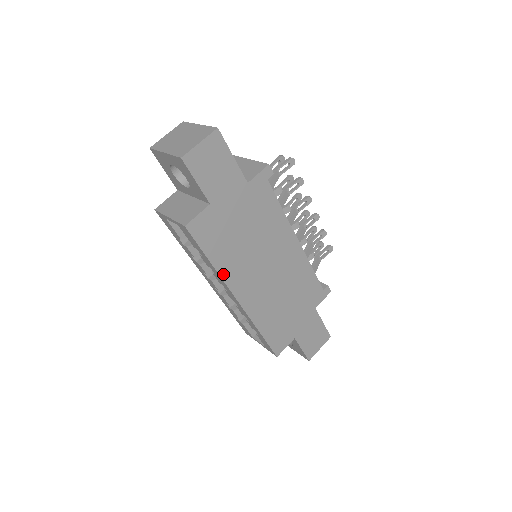
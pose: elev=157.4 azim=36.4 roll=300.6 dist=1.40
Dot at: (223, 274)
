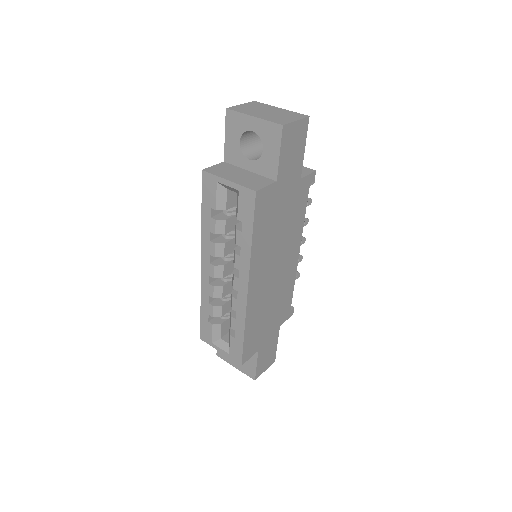
Dot at: (253, 256)
